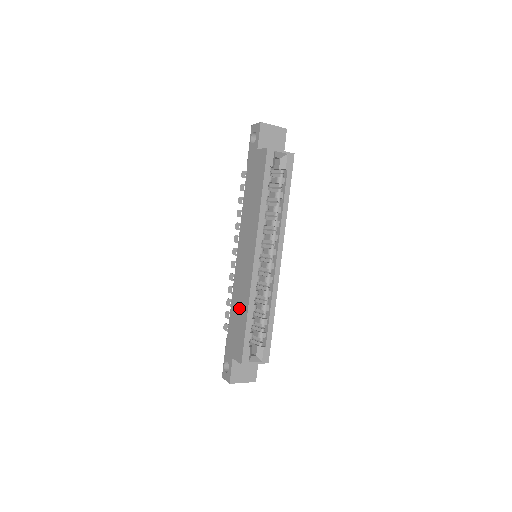
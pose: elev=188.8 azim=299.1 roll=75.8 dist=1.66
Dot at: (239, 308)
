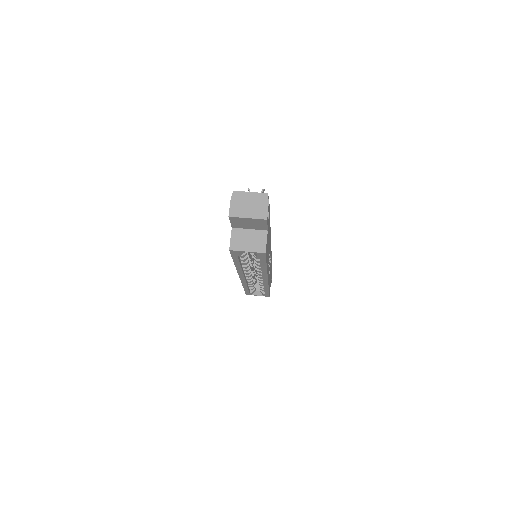
Dot at: occluded
